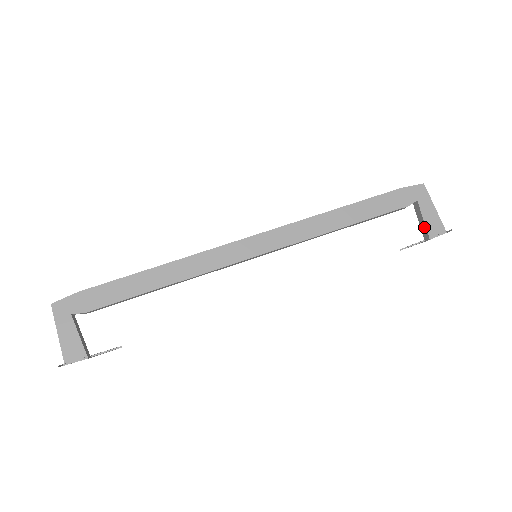
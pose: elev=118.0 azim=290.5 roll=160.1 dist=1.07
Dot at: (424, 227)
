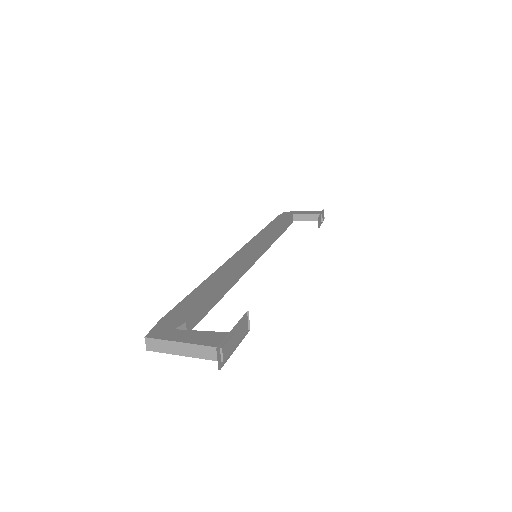
Dot at: (312, 216)
